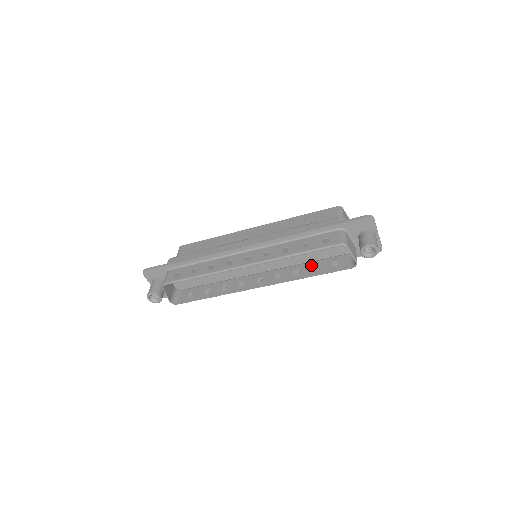
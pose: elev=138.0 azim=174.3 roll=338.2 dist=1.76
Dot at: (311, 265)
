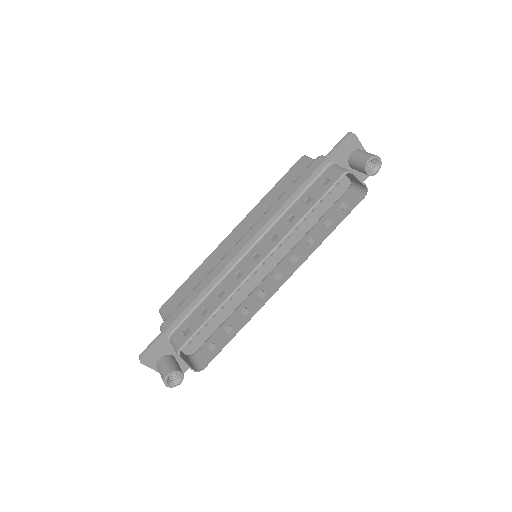
Dot at: (320, 225)
